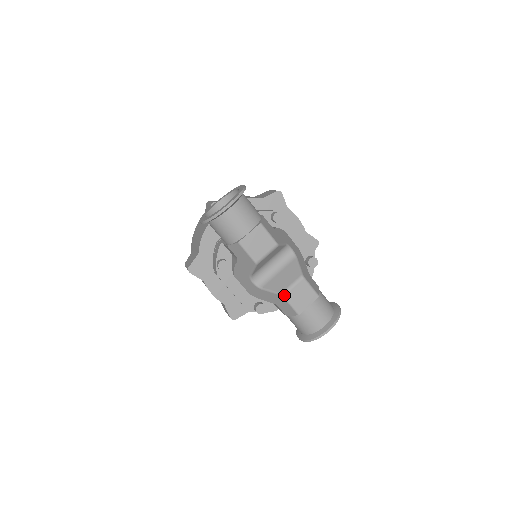
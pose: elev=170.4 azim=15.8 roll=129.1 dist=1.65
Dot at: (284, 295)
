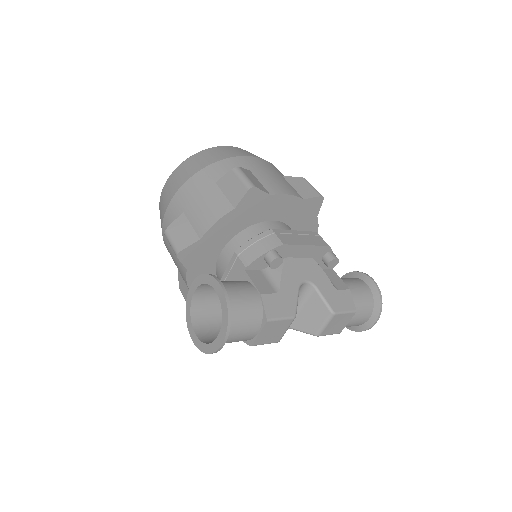
Dot at: occluded
